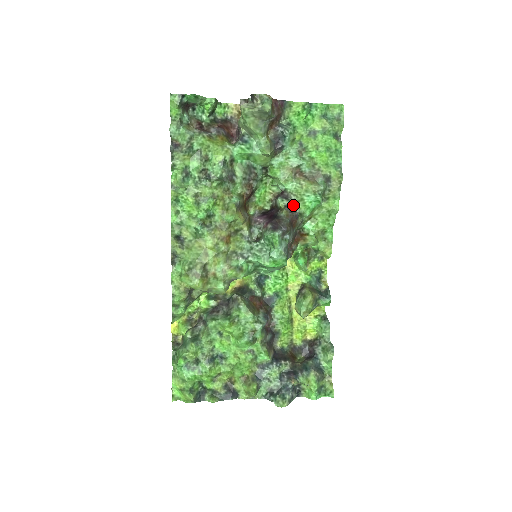
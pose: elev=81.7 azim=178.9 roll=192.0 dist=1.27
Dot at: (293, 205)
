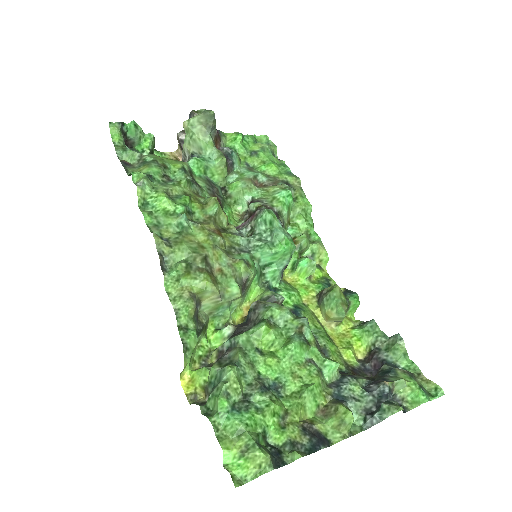
Dot at: (268, 206)
